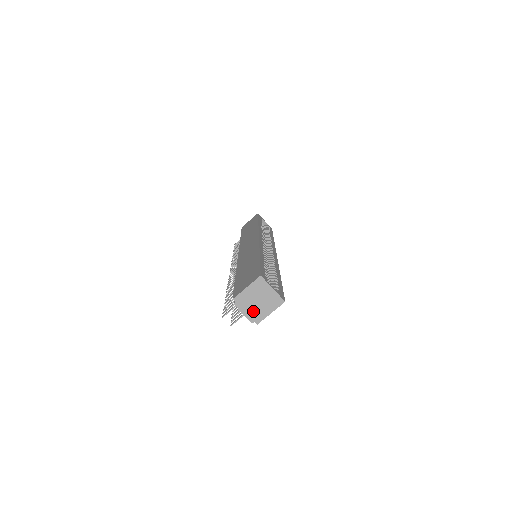
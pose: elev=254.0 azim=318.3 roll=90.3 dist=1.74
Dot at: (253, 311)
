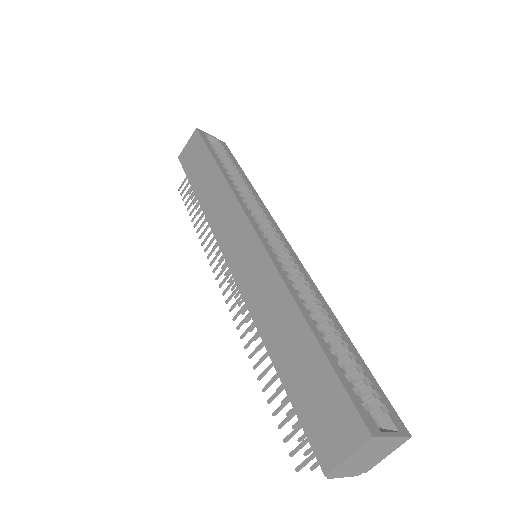
Dot at: (359, 468)
